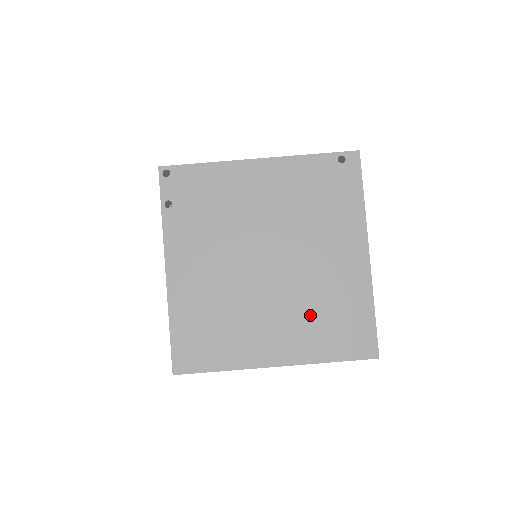
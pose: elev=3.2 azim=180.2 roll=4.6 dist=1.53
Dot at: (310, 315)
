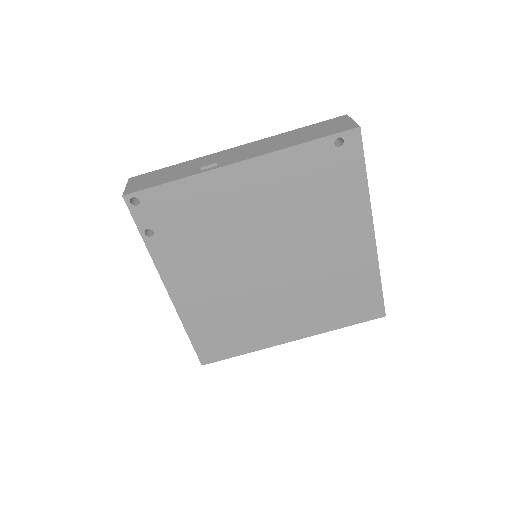
Dot at: (319, 298)
